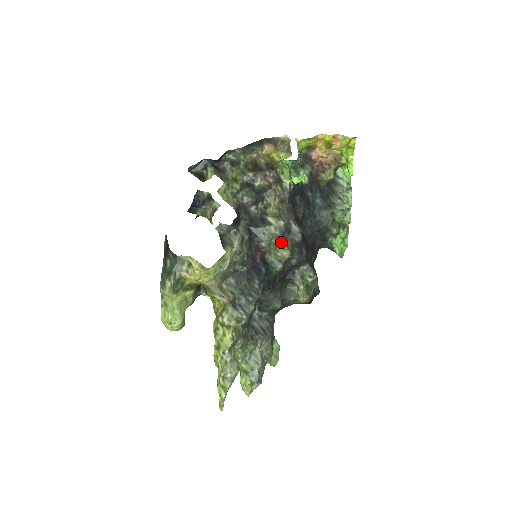
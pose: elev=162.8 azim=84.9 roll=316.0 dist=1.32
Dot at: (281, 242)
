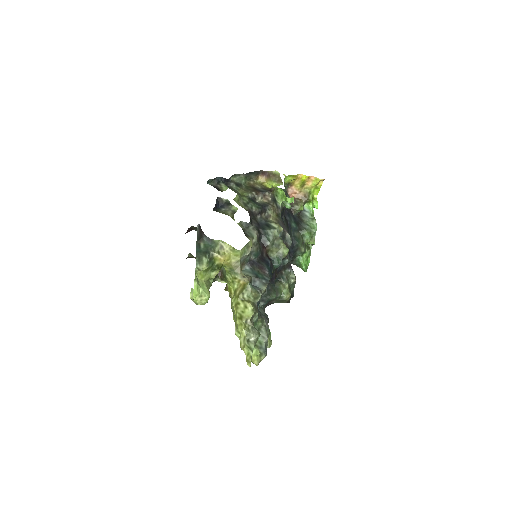
Dot at: (282, 242)
